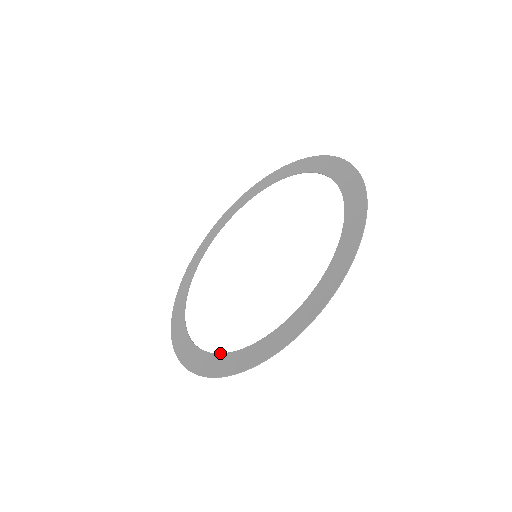
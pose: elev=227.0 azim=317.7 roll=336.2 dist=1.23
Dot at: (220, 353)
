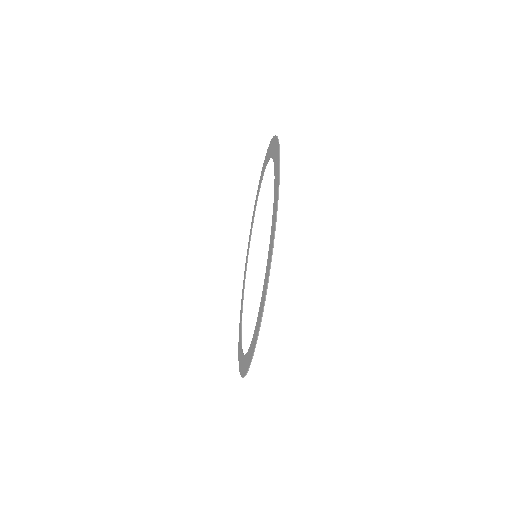
Dot at: (246, 353)
